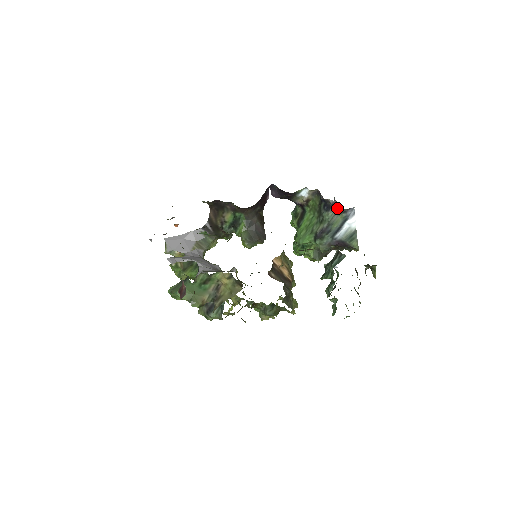
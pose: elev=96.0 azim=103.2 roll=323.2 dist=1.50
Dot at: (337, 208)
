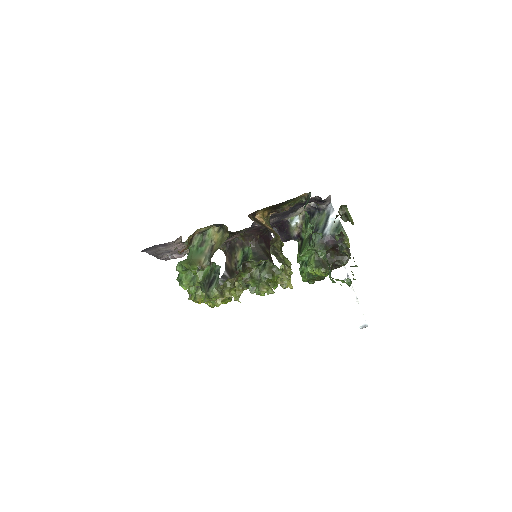
Dot at: (318, 209)
